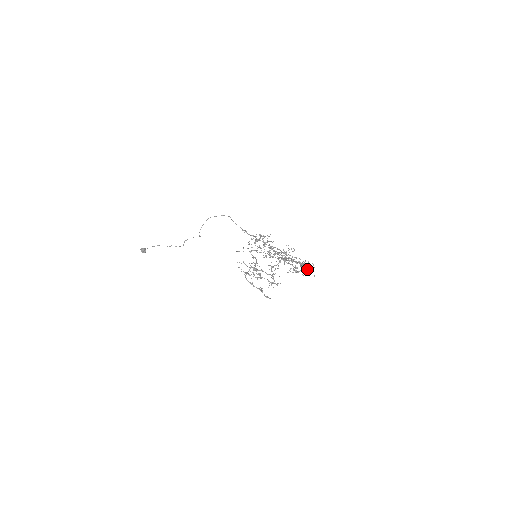
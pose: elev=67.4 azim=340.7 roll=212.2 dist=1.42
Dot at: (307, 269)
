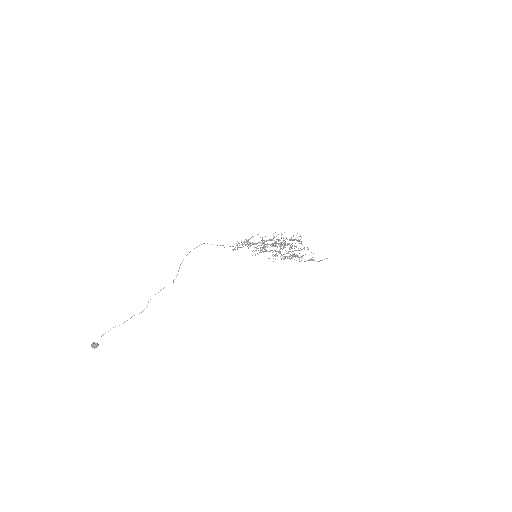
Dot at: occluded
